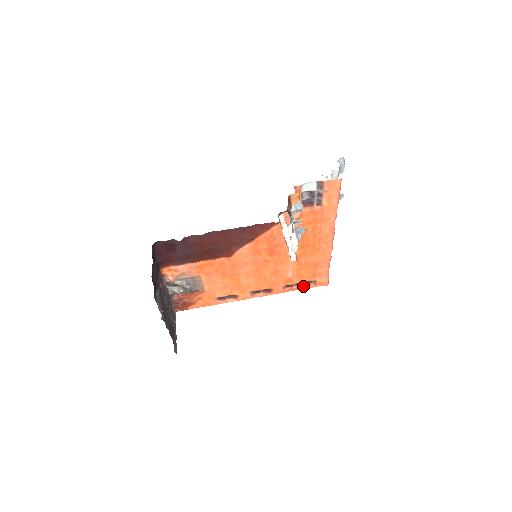
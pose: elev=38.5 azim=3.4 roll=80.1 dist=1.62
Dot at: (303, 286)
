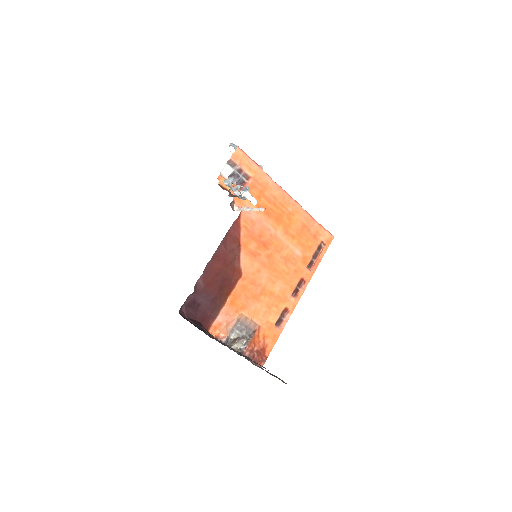
Dot at: (320, 255)
